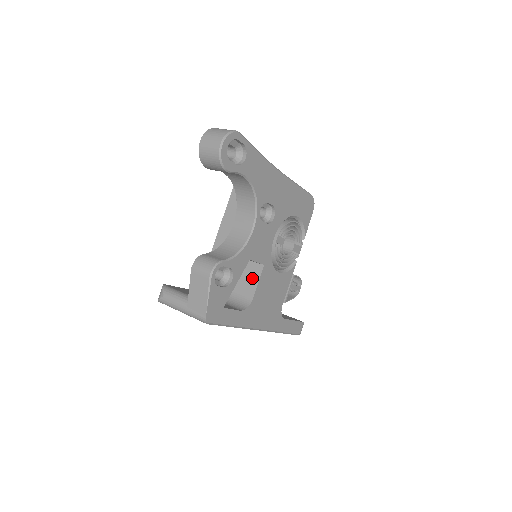
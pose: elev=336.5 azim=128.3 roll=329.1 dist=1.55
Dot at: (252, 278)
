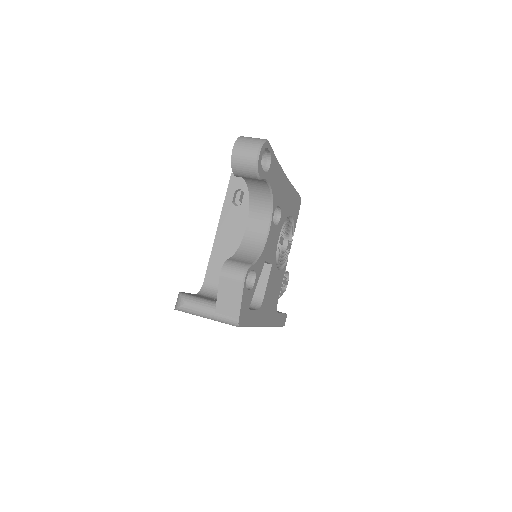
Dot at: (260, 278)
